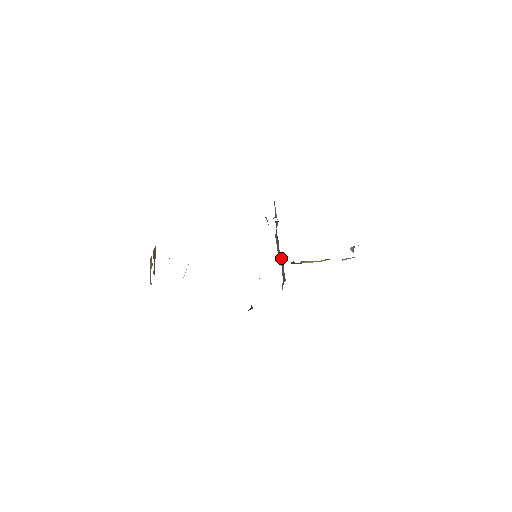
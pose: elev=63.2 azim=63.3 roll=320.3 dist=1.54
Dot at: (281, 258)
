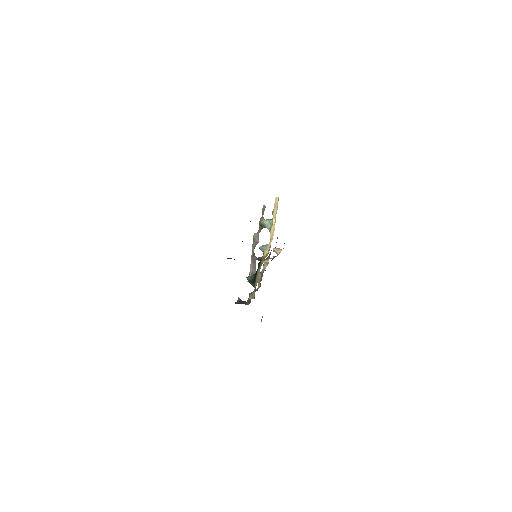
Dot at: occluded
